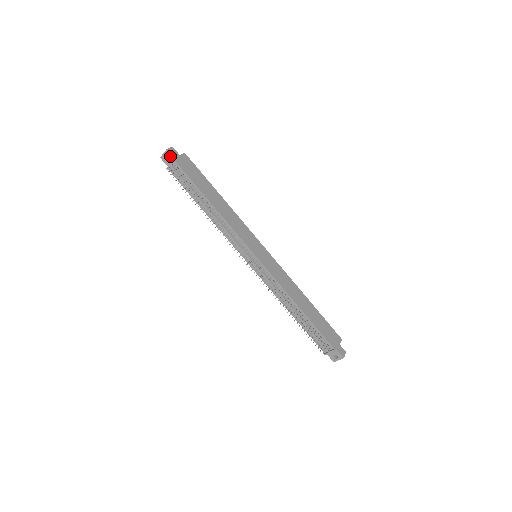
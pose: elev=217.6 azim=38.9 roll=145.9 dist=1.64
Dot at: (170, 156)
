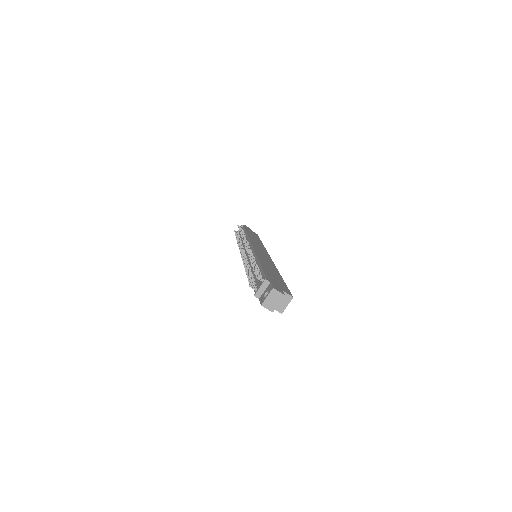
Dot at: occluded
